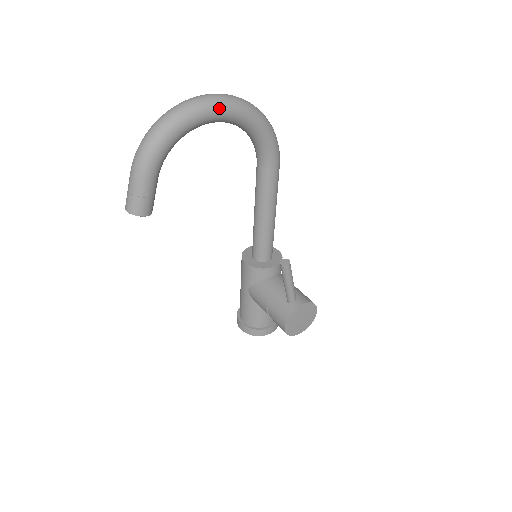
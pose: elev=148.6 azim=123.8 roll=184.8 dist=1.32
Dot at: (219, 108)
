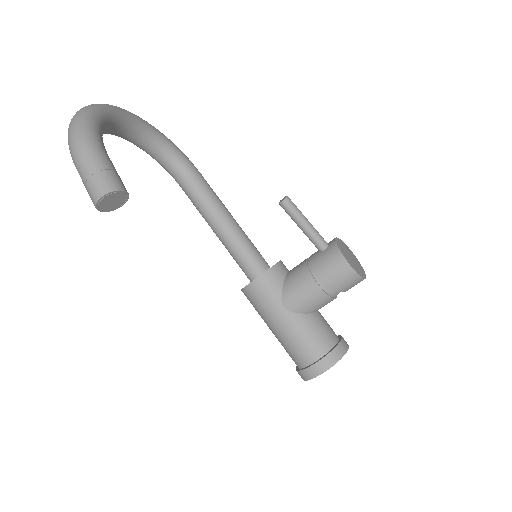
Dot at: (118, 108)
